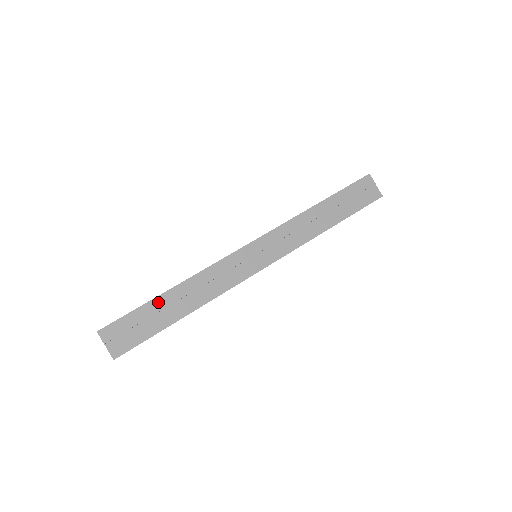
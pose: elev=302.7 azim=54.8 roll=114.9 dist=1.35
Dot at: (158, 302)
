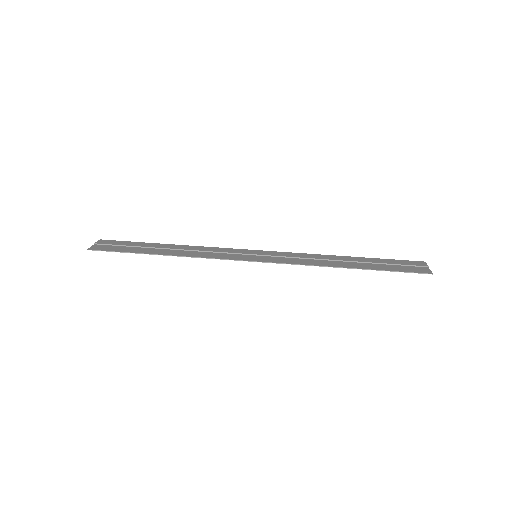
Dot at: (154, 245)
